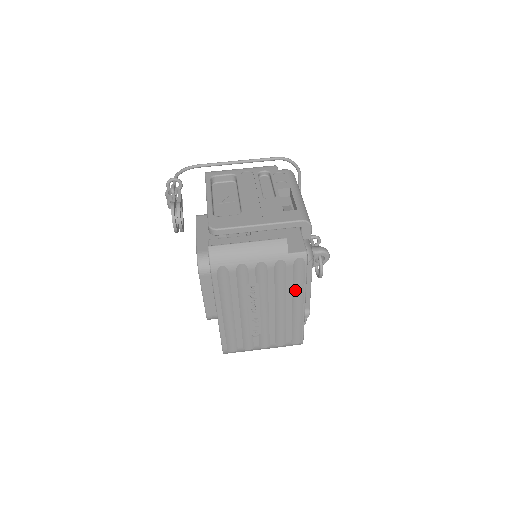
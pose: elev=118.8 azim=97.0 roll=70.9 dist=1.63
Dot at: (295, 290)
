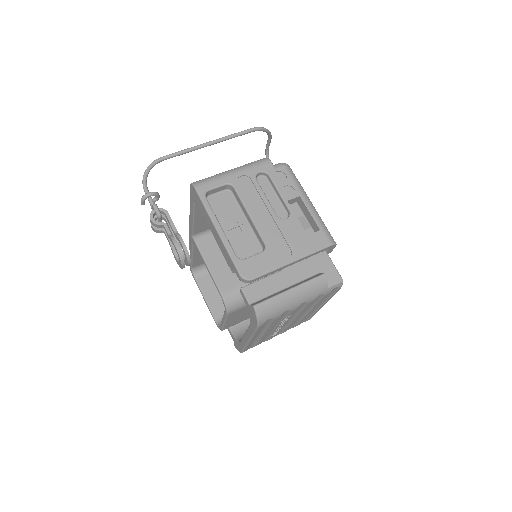
Dot at: occluded
